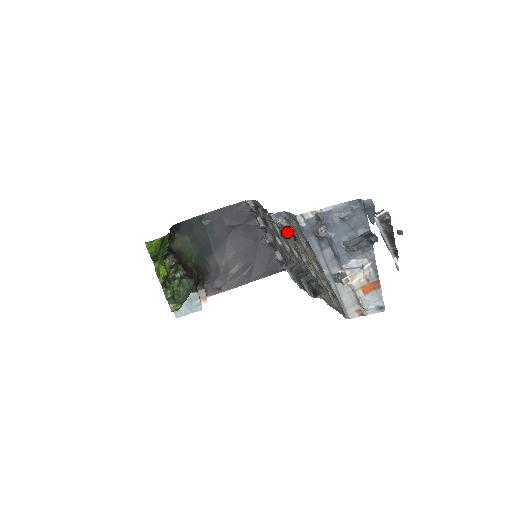
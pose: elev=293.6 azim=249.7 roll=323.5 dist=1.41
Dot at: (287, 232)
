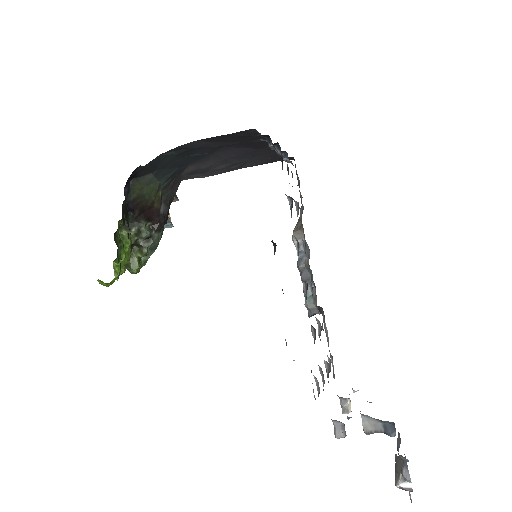
Dot at: occluded
